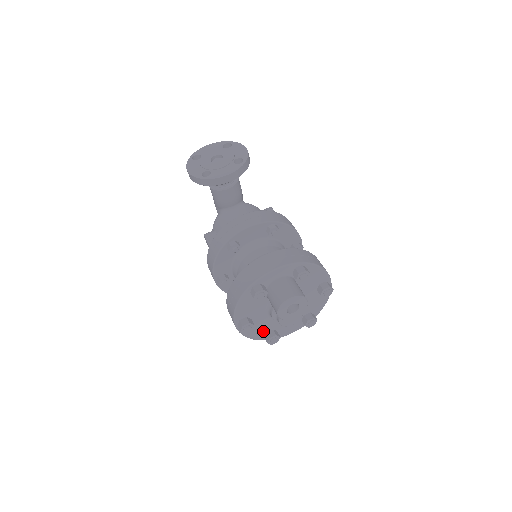
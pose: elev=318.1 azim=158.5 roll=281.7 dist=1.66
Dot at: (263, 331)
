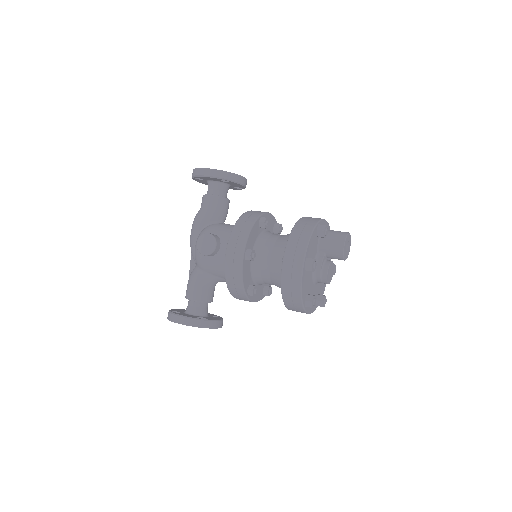
Dot at: (306, 291)
